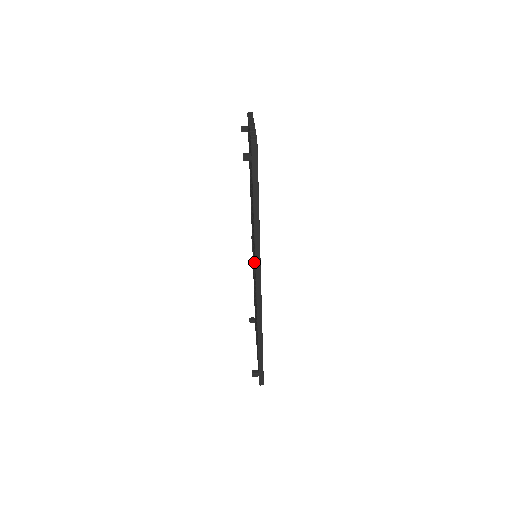
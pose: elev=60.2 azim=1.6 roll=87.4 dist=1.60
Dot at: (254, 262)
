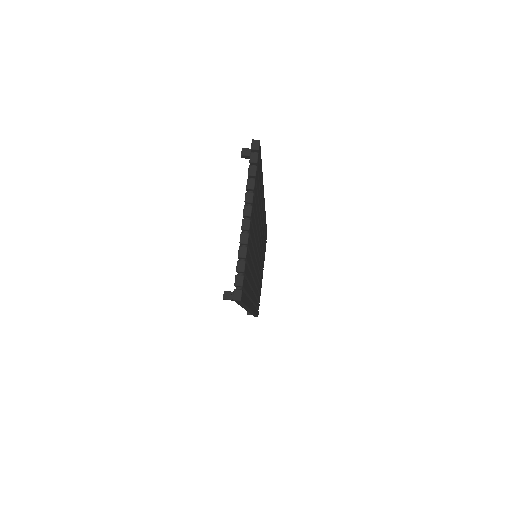
Dot at: occluded
